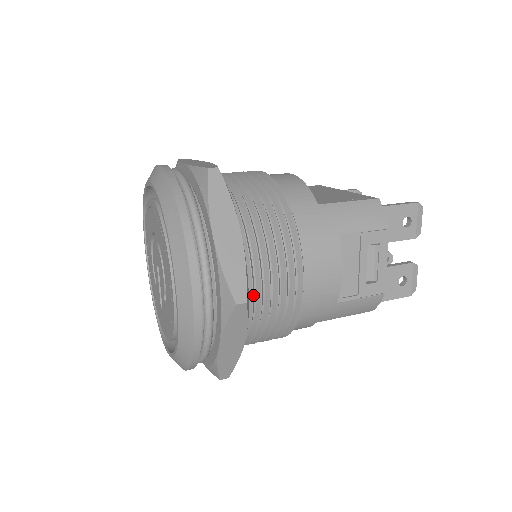
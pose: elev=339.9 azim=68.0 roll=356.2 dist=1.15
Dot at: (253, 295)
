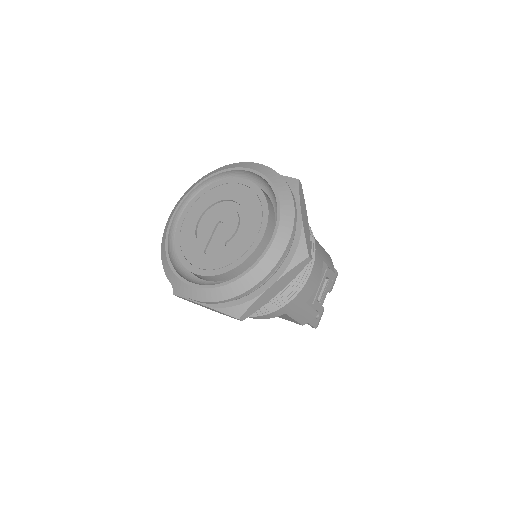
Dot at: occluded
